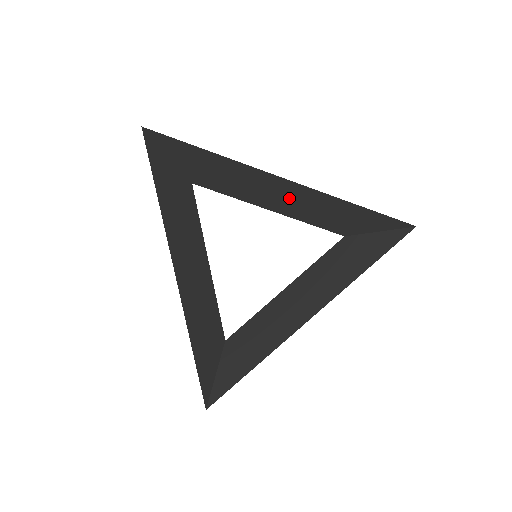
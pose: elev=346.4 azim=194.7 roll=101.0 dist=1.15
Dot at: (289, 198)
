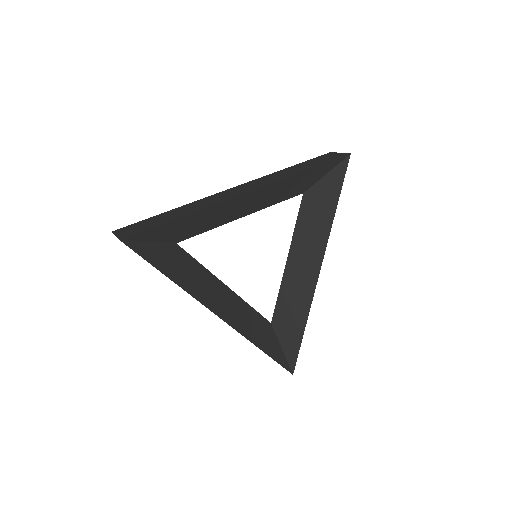
Dot at: (254, 201)
